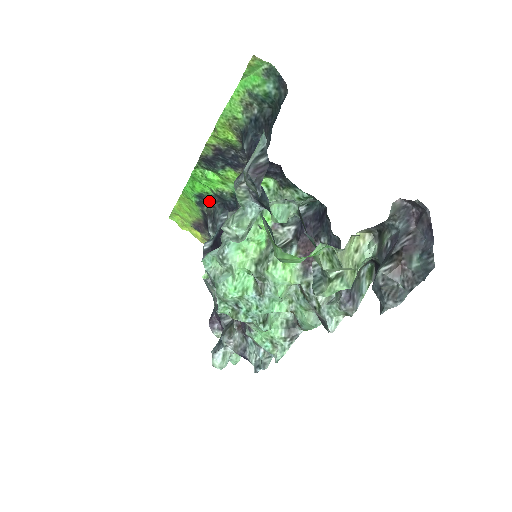
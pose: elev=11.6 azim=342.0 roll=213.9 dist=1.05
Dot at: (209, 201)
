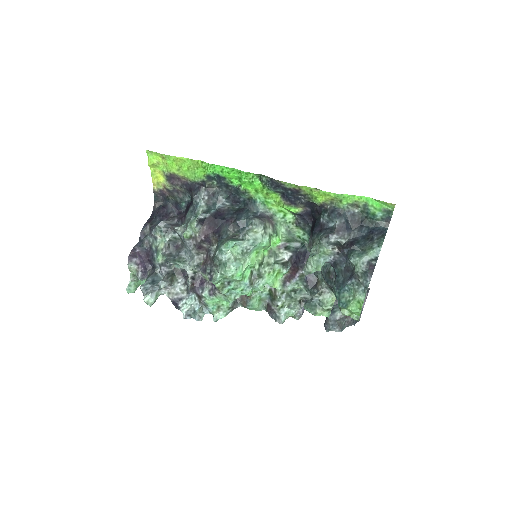
Dot at: (222, 184)
